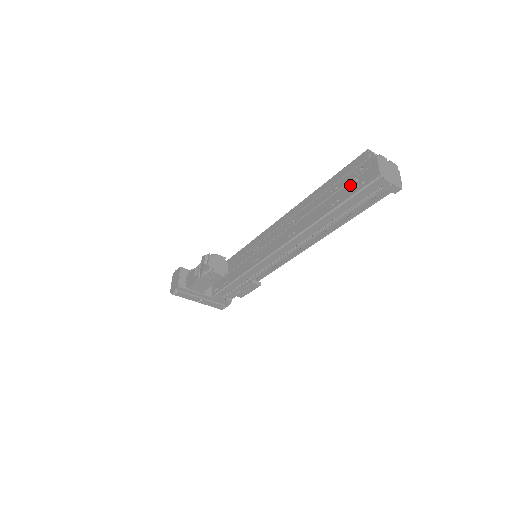
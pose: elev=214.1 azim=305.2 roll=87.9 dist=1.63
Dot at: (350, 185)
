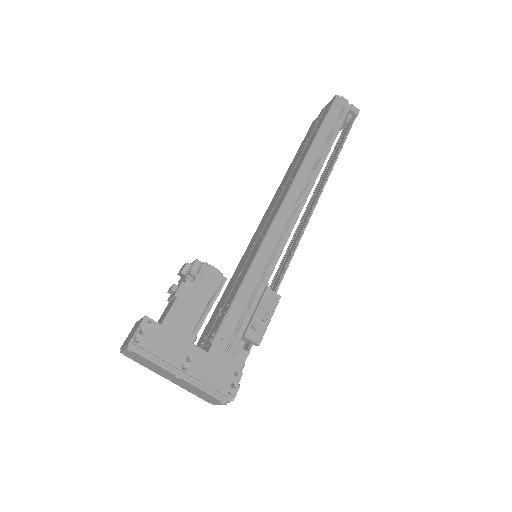
Dot at: (318, 122)
